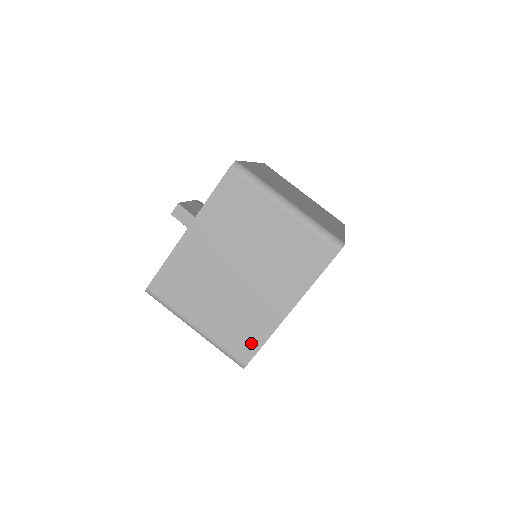
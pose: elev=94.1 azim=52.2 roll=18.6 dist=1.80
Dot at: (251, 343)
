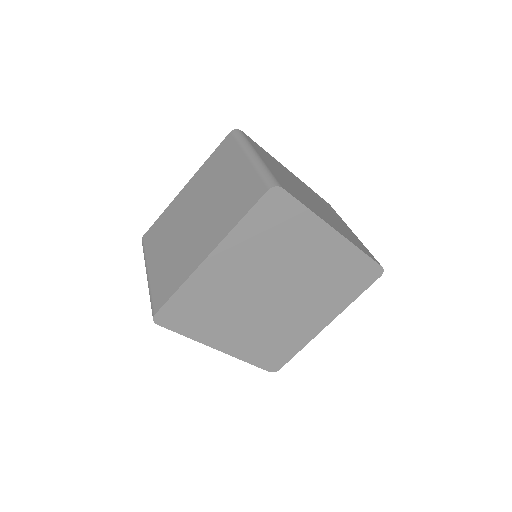
Dot at: (169, 290)
